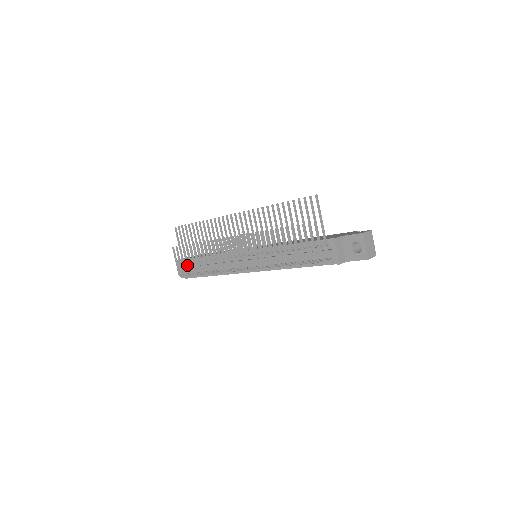
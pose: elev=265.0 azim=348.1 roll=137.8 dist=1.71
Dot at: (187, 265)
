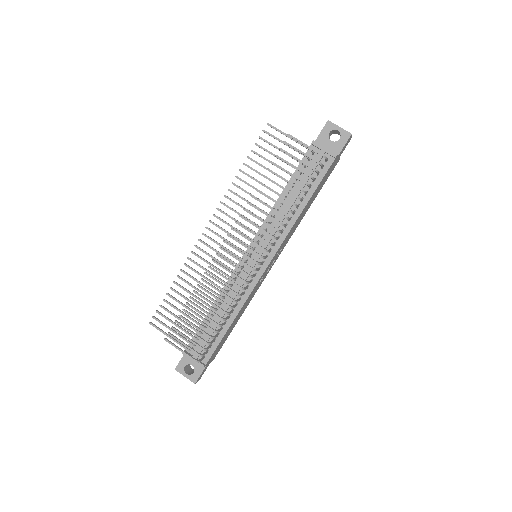
Dot at: (197, 336)
